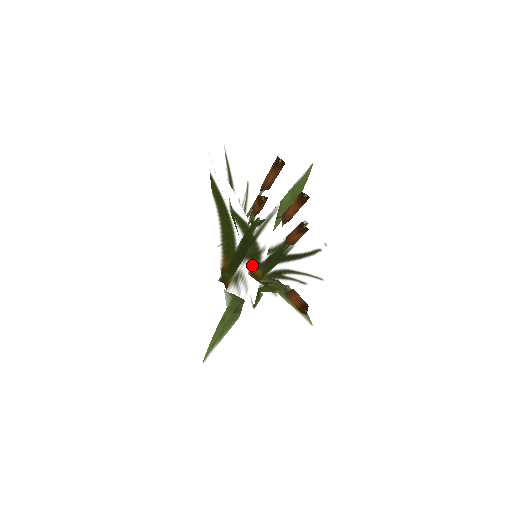
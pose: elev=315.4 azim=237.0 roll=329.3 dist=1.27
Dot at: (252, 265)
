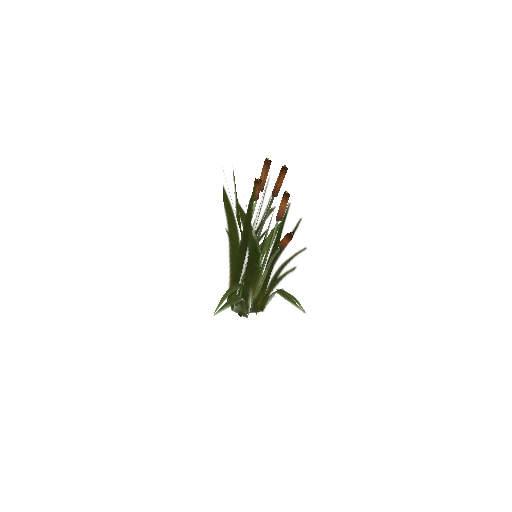
Dot at: occluded
